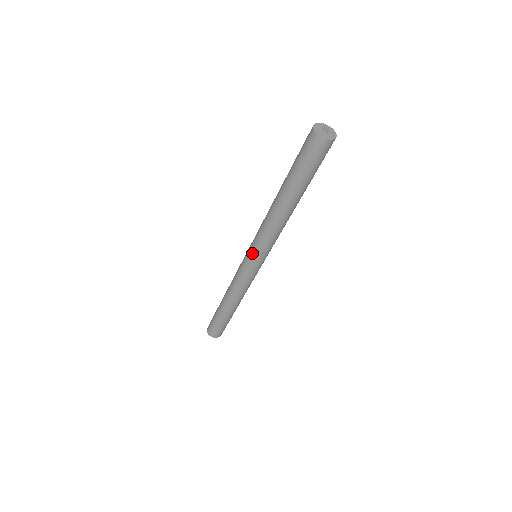
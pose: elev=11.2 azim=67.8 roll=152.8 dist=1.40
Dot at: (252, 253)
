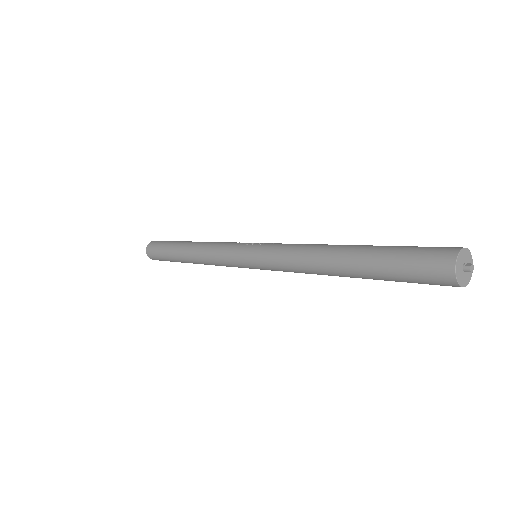
Dot at: (259, 268)
